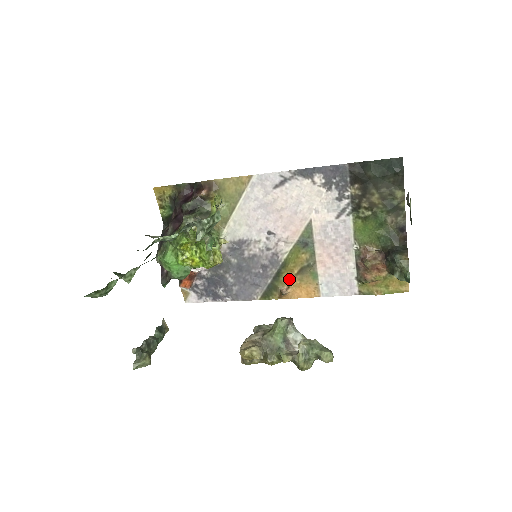
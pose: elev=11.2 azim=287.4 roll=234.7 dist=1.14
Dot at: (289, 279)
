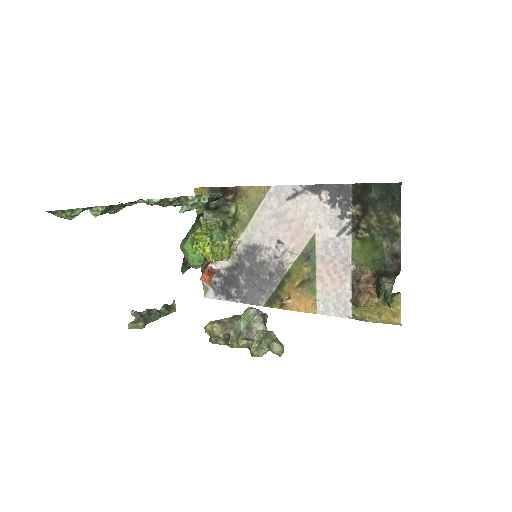
Dot at: (290, 290)
